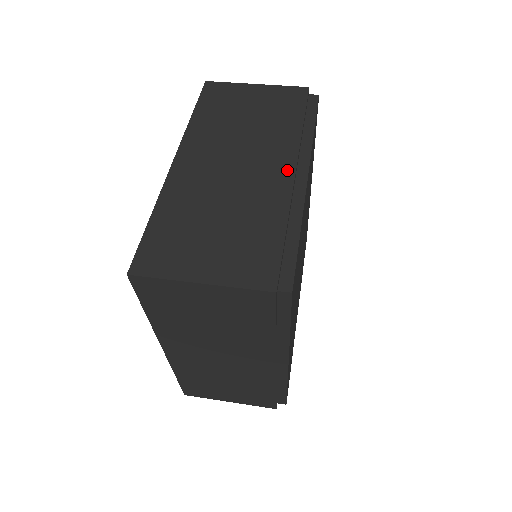
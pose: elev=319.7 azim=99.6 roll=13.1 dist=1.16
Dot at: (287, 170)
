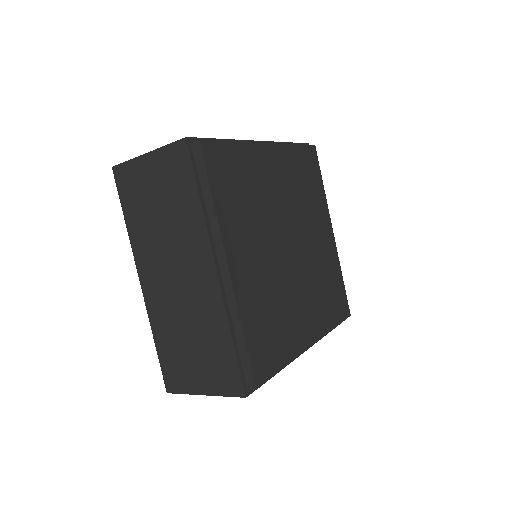
Dot at: occluded
